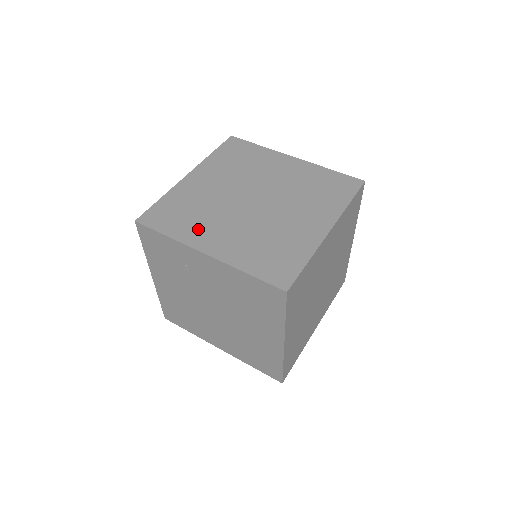
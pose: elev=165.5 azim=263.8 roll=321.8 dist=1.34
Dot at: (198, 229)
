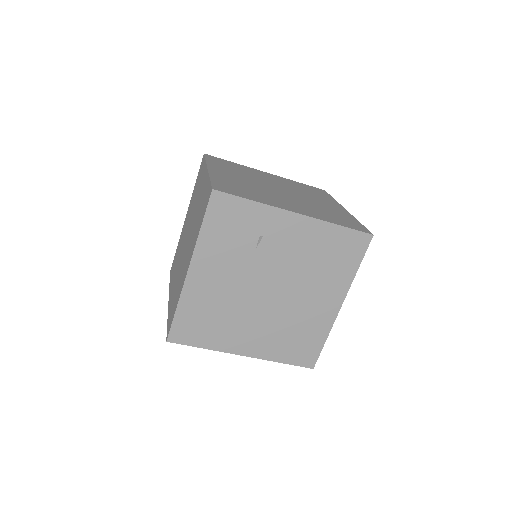
Dot at: (270, 199)
